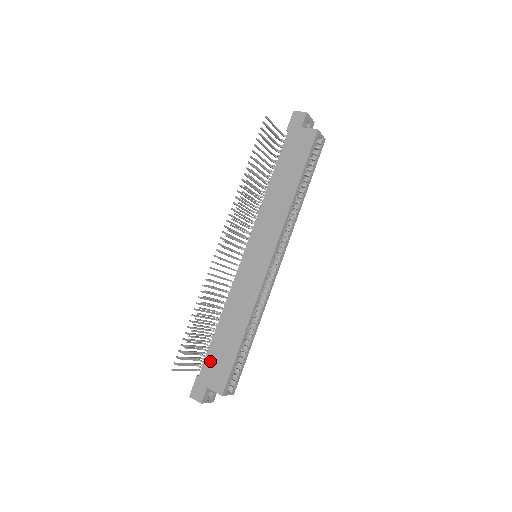
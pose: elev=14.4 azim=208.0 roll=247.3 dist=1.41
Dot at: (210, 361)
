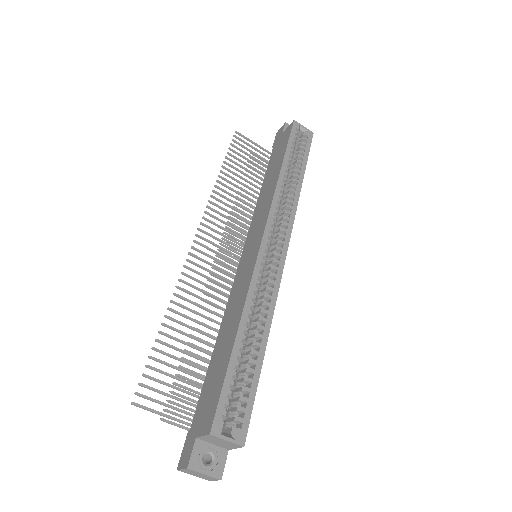
Dot at: (202, 398)
